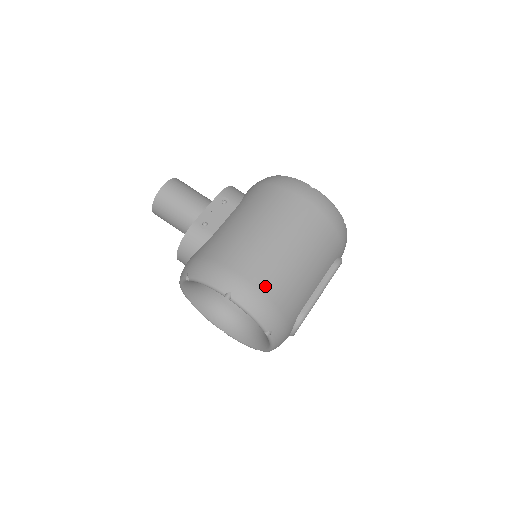
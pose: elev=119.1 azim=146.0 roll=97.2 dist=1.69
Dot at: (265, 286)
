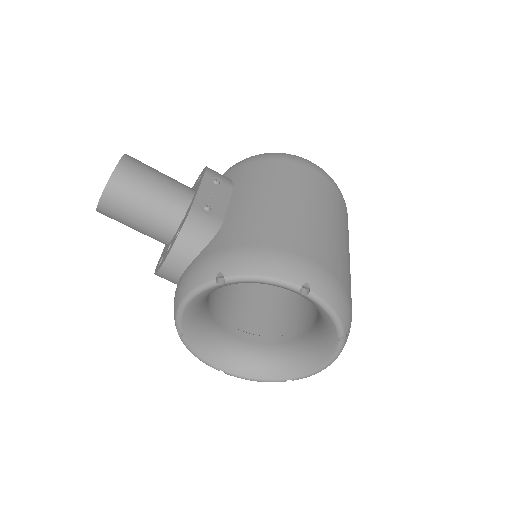
Dot at: (336, 272)
